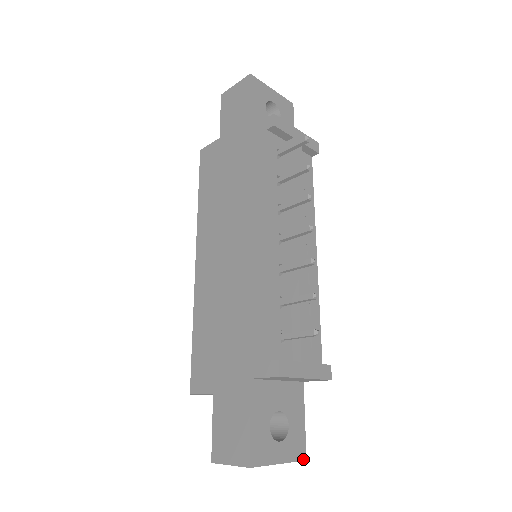
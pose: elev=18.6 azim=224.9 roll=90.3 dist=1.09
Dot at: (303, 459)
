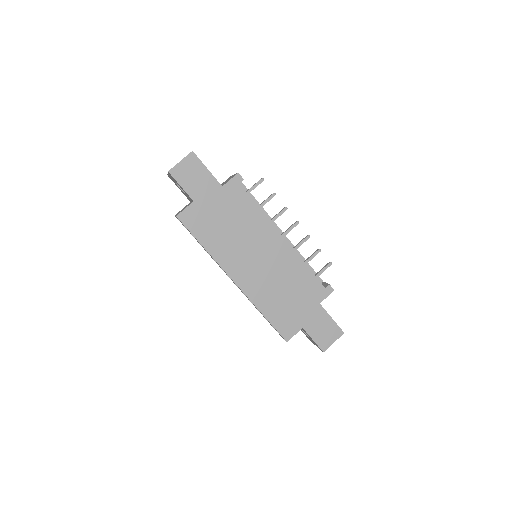
Dot at: occluded
